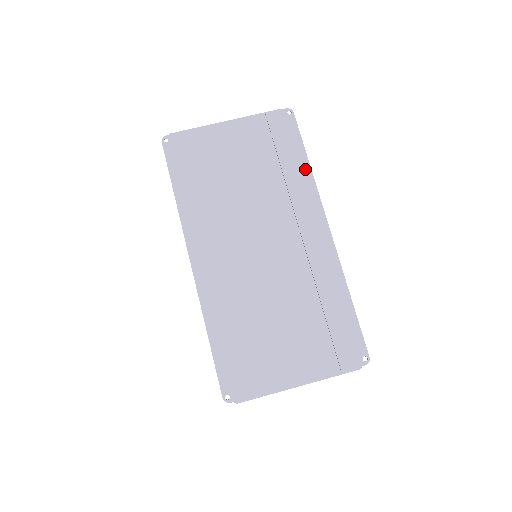
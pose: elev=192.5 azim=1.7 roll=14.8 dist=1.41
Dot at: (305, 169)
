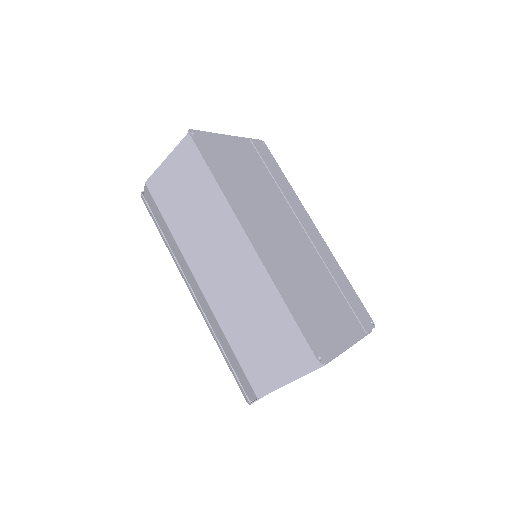
Dot at: (288, 185)
